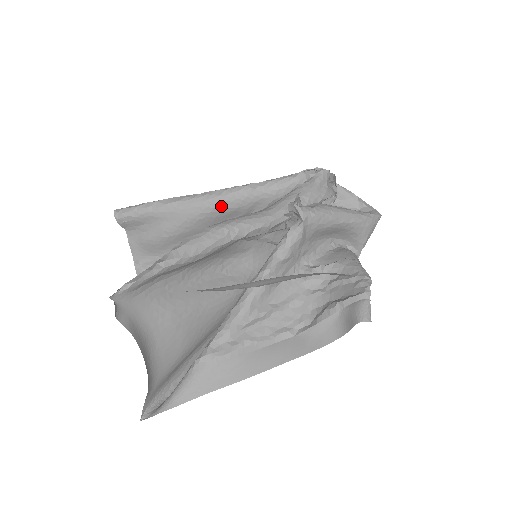
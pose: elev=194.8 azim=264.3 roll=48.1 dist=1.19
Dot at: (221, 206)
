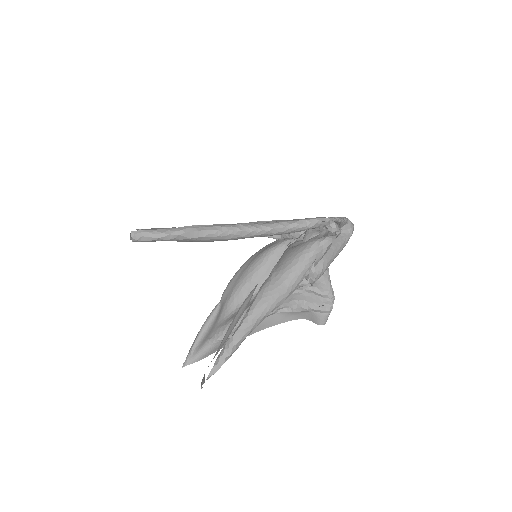
Dot at: occluded
